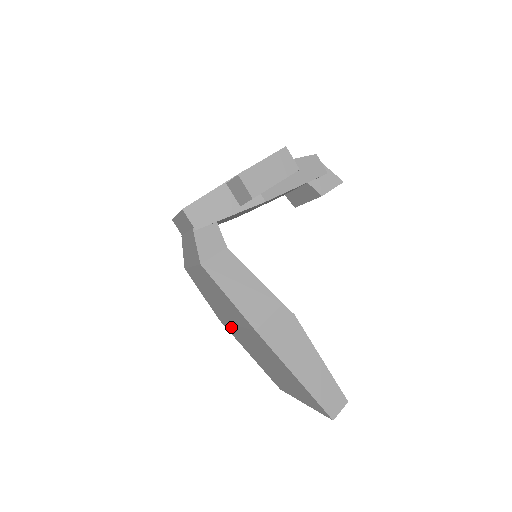
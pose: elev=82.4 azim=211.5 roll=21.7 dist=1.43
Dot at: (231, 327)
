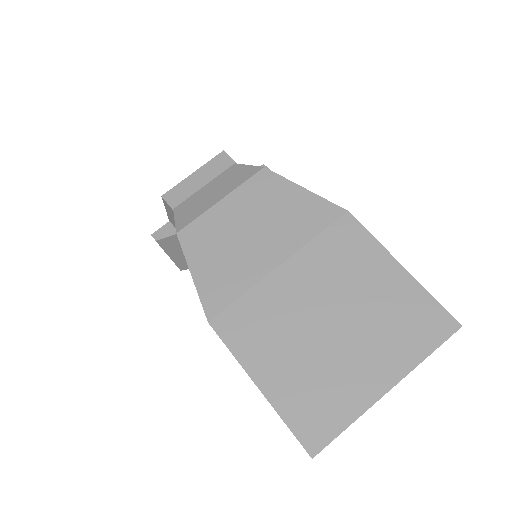
Dot at: (252, 299)
